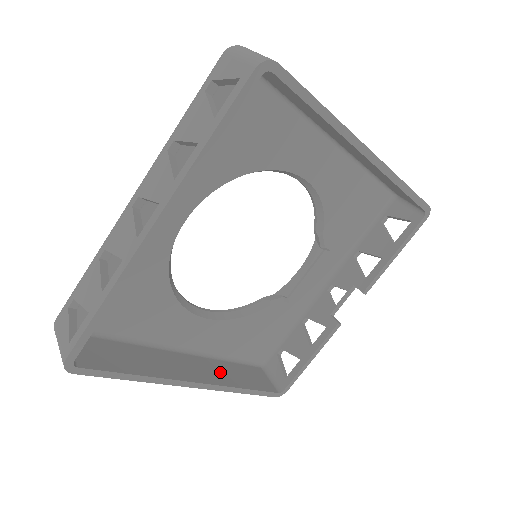
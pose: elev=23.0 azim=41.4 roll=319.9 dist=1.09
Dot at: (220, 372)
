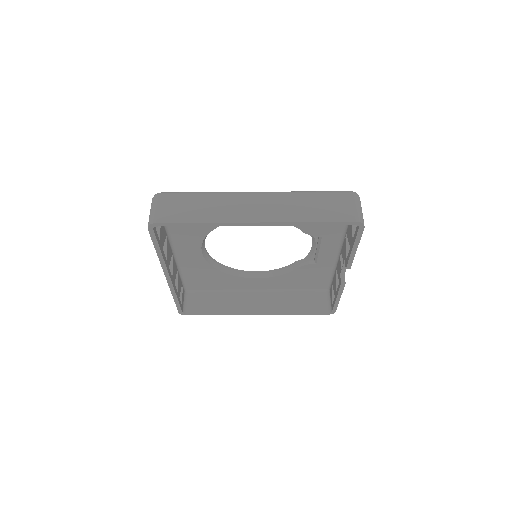
Dot at: (281, 302)
